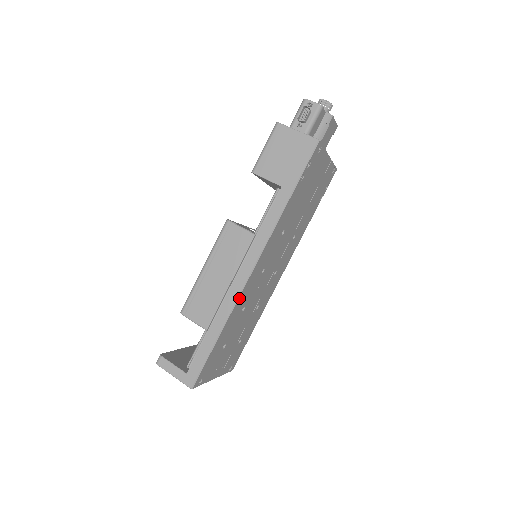
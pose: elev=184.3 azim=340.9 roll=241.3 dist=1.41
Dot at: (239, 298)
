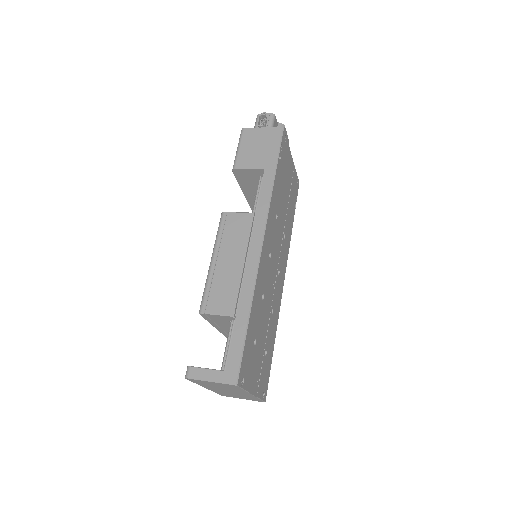
Dot at: (258, 273)
